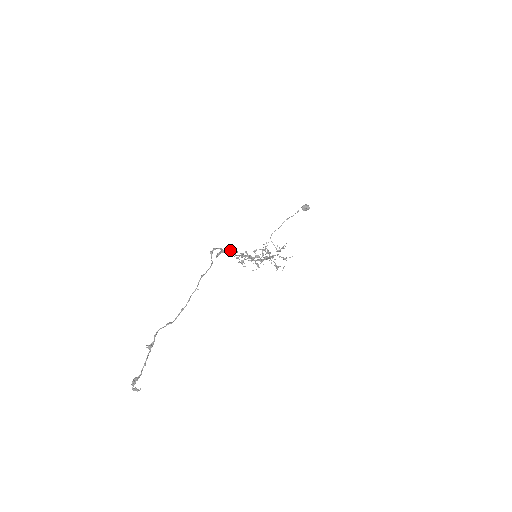
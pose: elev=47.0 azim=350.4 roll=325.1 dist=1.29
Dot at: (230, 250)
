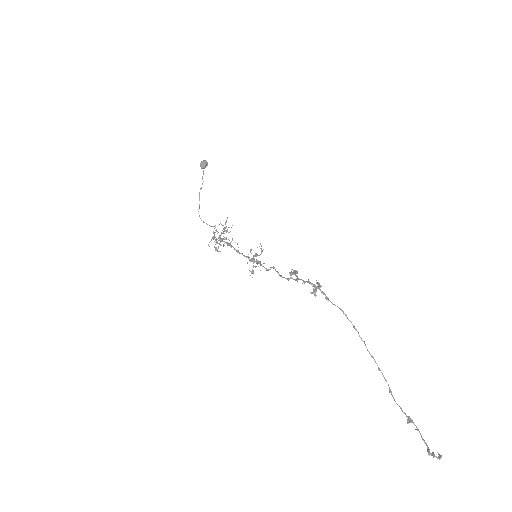
Dot at: occluded
